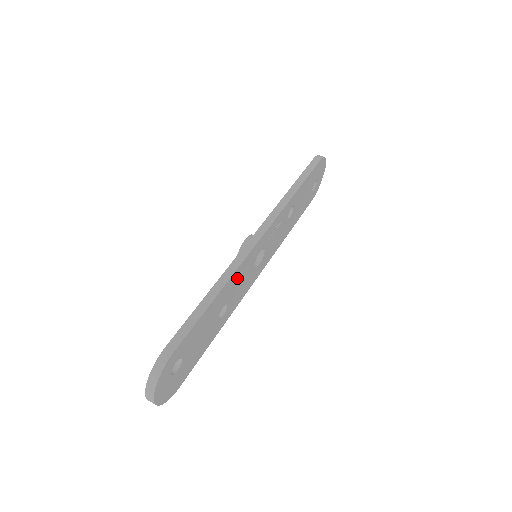
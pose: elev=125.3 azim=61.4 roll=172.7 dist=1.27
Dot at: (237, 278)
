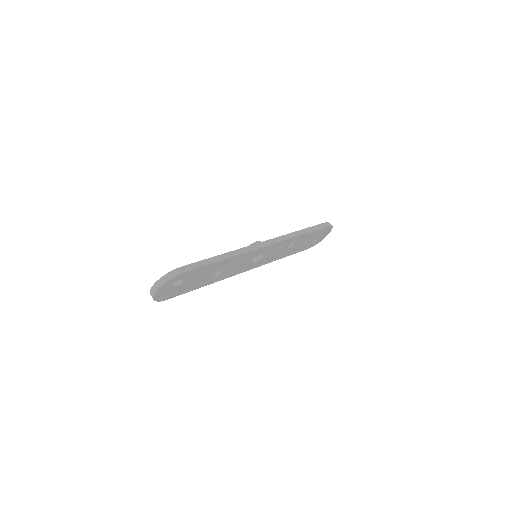
Dot at: (239, 259)
